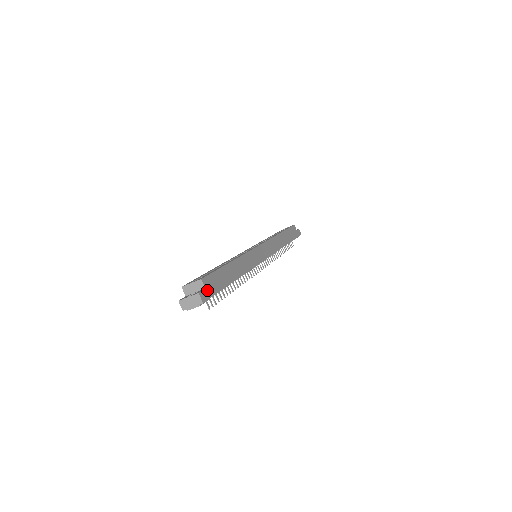
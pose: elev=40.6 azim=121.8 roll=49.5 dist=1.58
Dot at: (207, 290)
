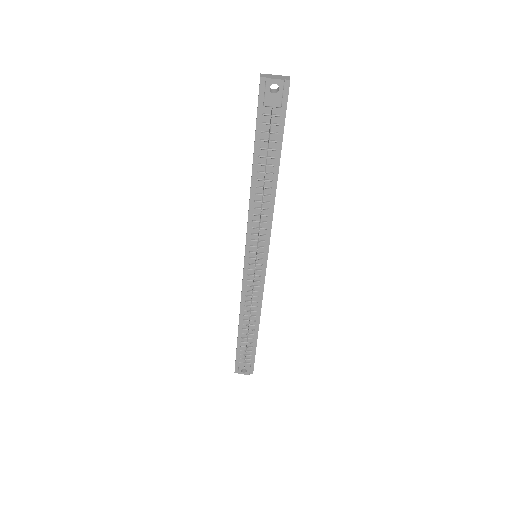
Dot at: occluded
